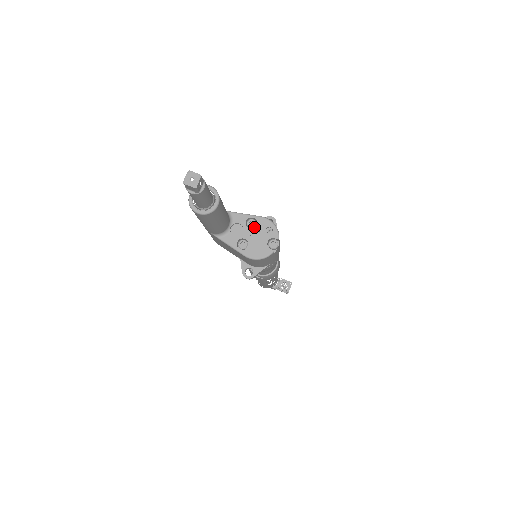
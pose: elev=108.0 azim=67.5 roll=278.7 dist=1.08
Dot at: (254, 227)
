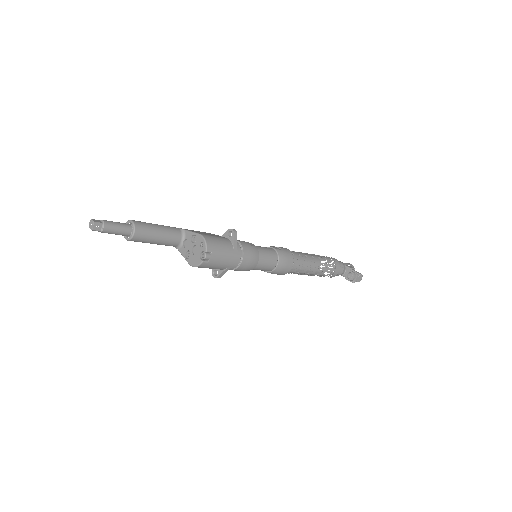
Dot at: occluded
